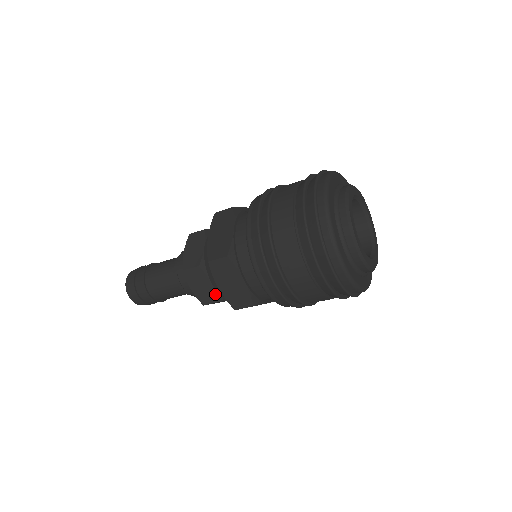
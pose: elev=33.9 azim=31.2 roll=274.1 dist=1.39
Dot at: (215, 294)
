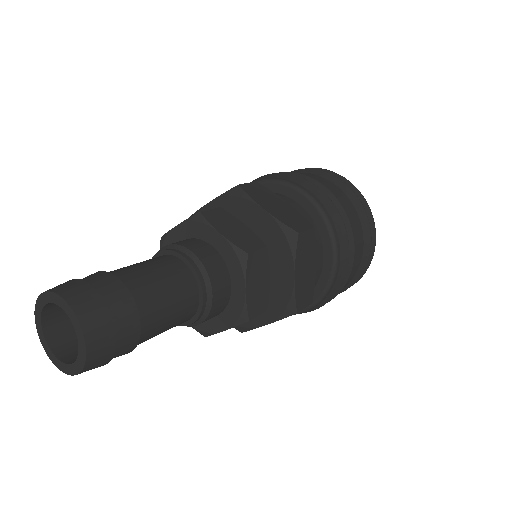
Dot at: (256, 237)
